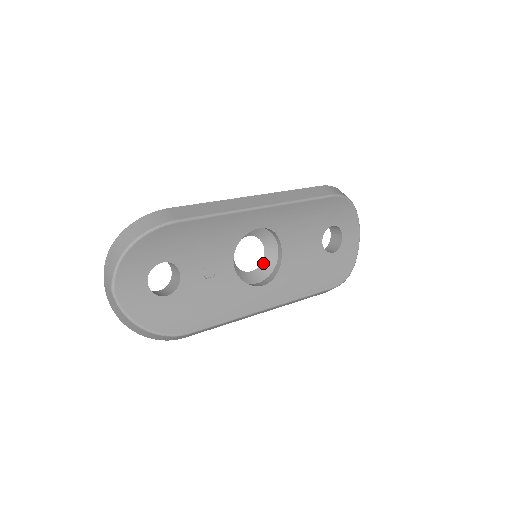
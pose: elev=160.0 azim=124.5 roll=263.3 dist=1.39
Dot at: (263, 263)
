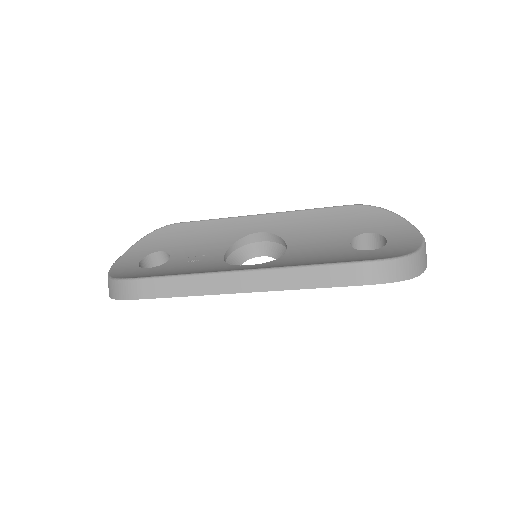
Dot at: occluded
